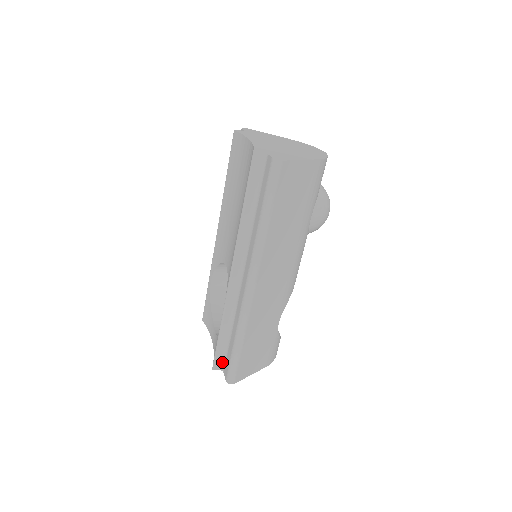
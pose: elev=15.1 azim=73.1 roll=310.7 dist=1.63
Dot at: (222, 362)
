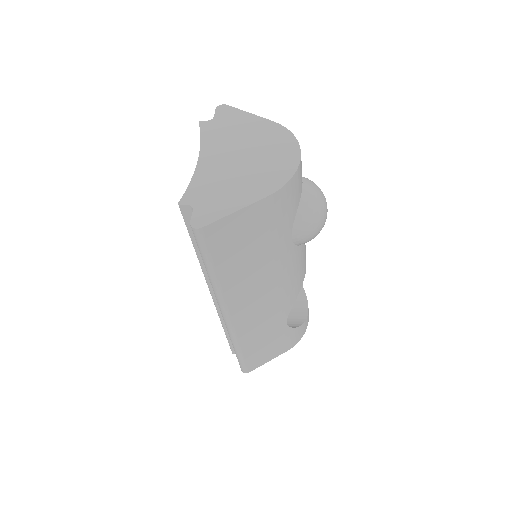
Dot at: occluded
